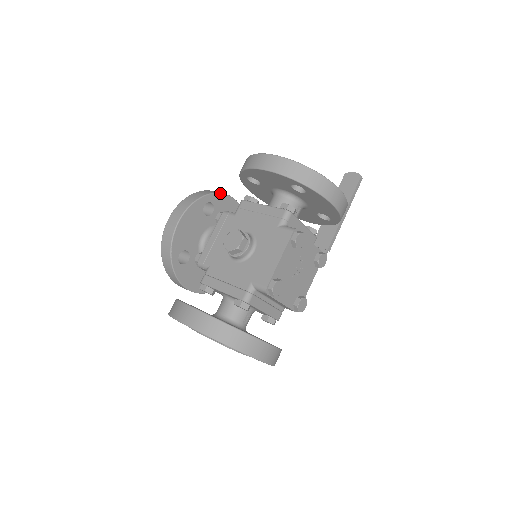
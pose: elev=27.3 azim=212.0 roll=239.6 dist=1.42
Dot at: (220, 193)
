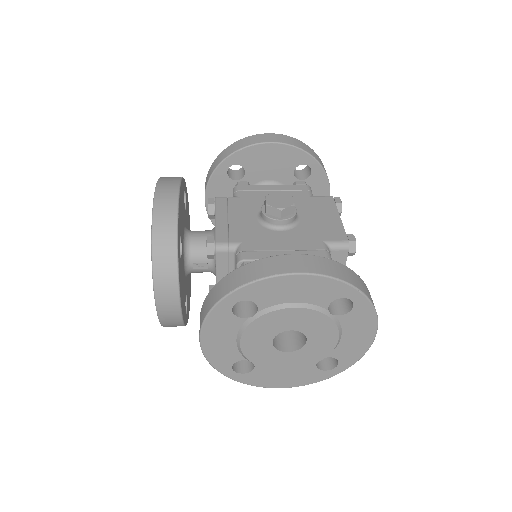
Dot at: (186, 189)
